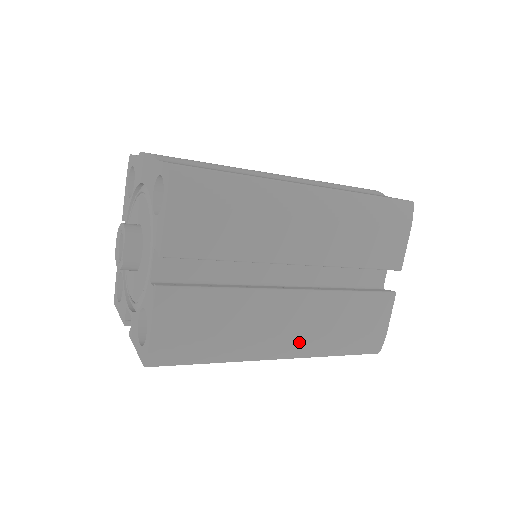
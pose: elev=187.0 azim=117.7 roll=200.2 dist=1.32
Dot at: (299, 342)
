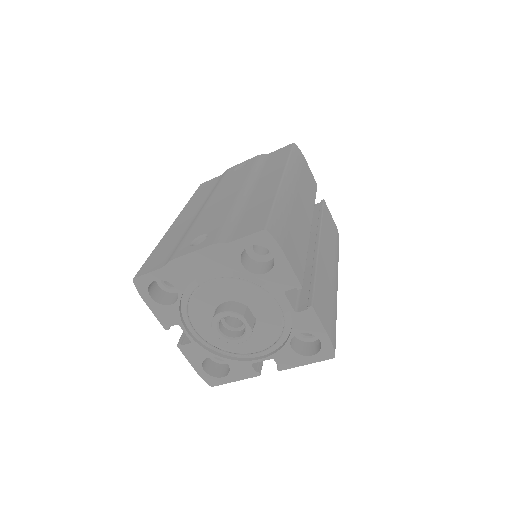
Dot at: (335, 268)
